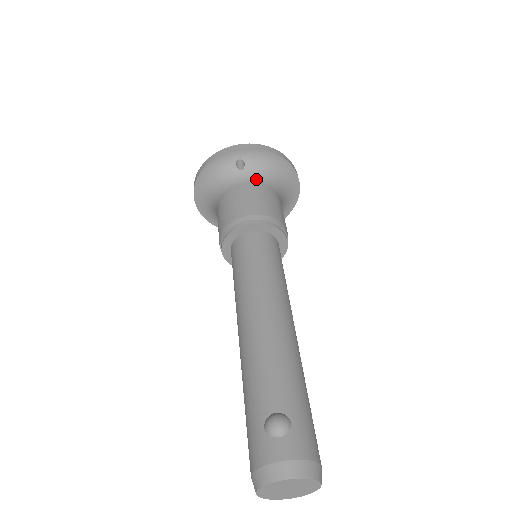
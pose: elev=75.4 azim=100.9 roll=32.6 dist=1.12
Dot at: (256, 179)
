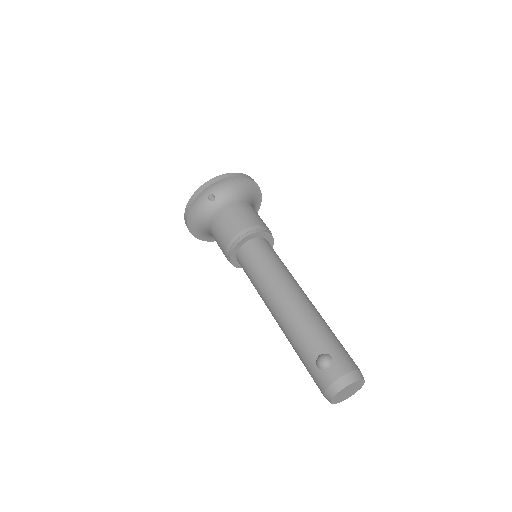
Dot at: (227, 202)
